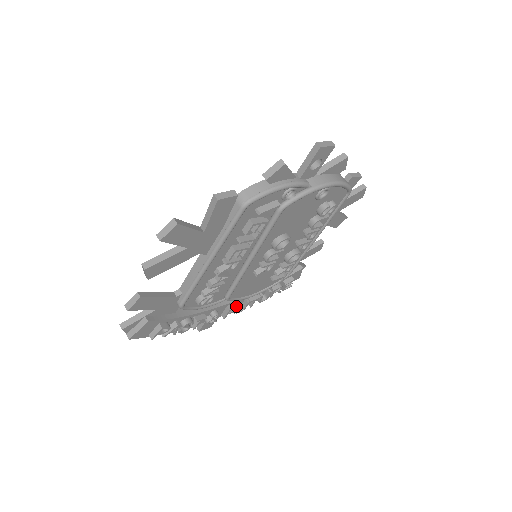
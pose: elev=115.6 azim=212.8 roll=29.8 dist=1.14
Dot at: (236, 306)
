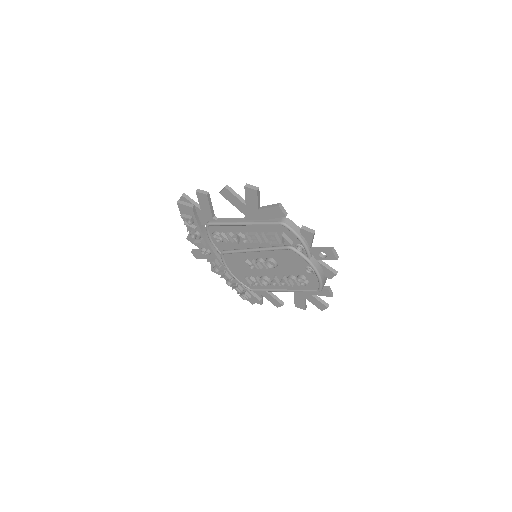
Dot at: (218, 265)
